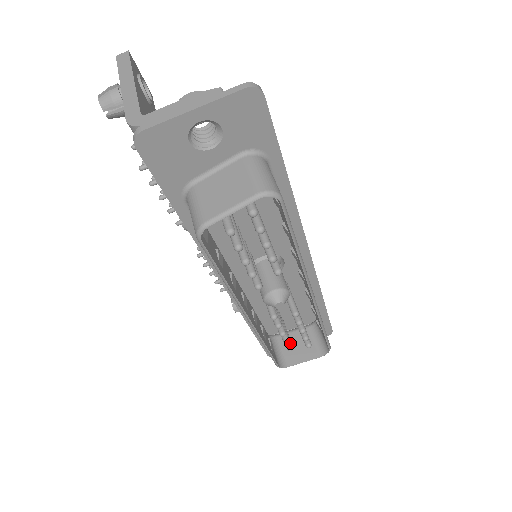
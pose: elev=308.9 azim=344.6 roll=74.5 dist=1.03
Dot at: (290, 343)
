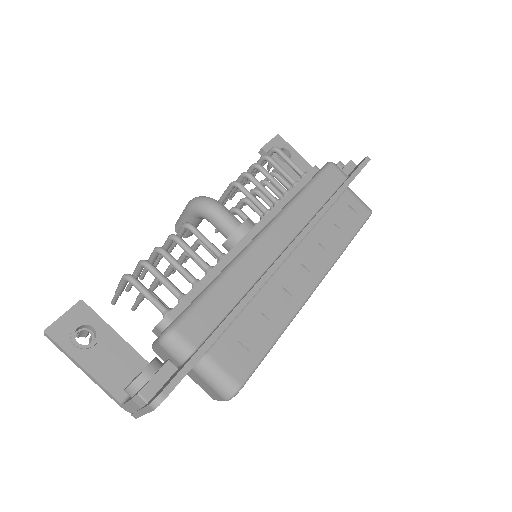
Dot at: occluded
